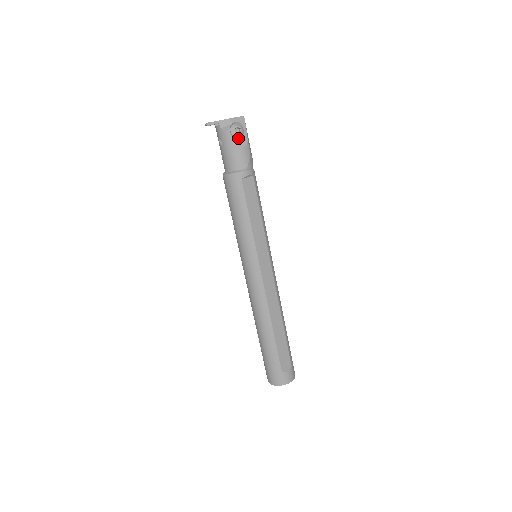
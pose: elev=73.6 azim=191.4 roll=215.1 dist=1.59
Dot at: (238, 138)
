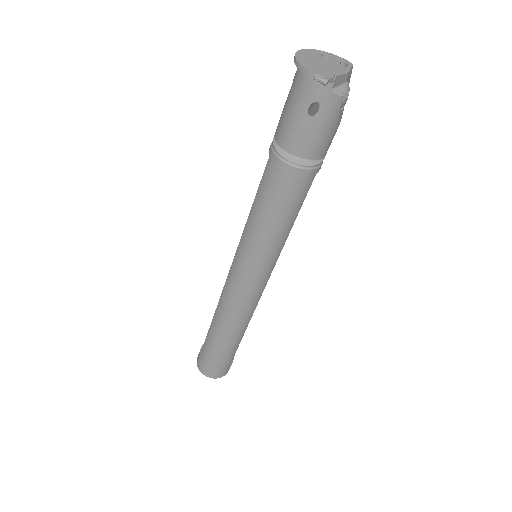
Dot at: occluded
